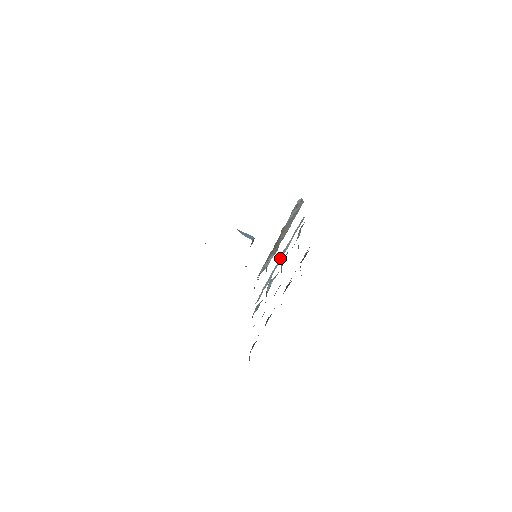
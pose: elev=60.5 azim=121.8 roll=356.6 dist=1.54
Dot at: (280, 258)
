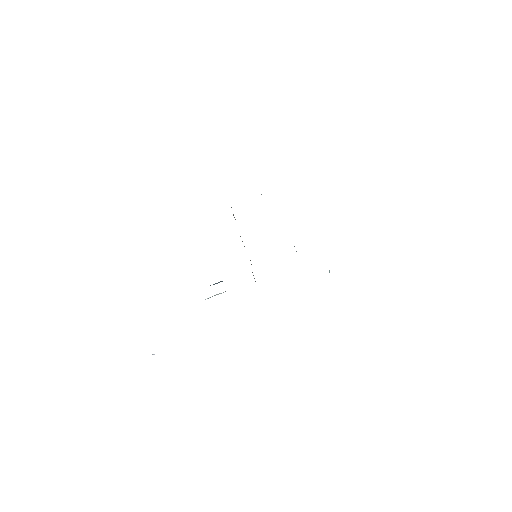
Dot at: occluded
